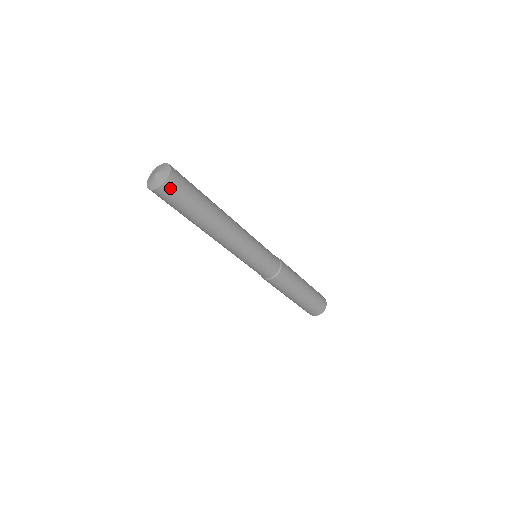
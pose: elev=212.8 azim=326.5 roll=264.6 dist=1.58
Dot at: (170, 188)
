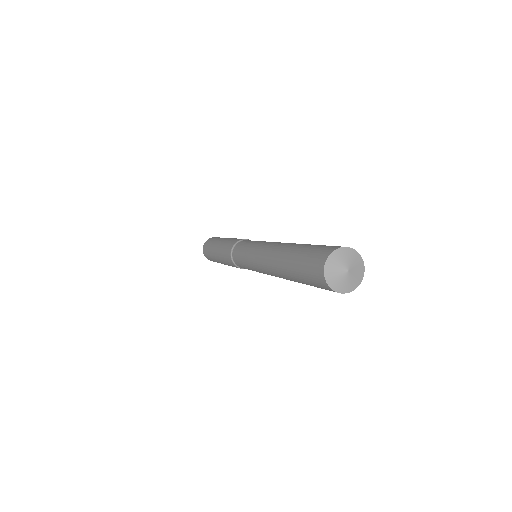
Dot at: occluded
